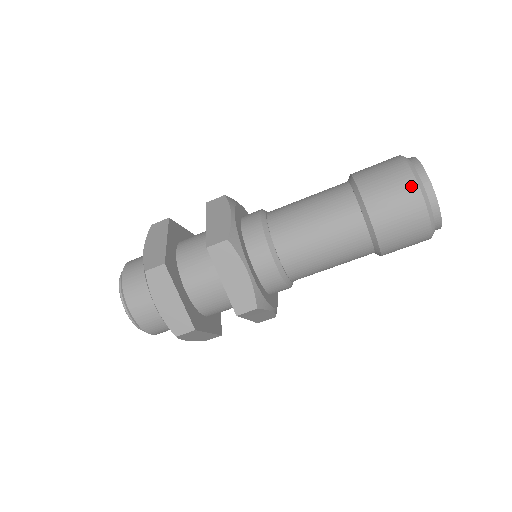
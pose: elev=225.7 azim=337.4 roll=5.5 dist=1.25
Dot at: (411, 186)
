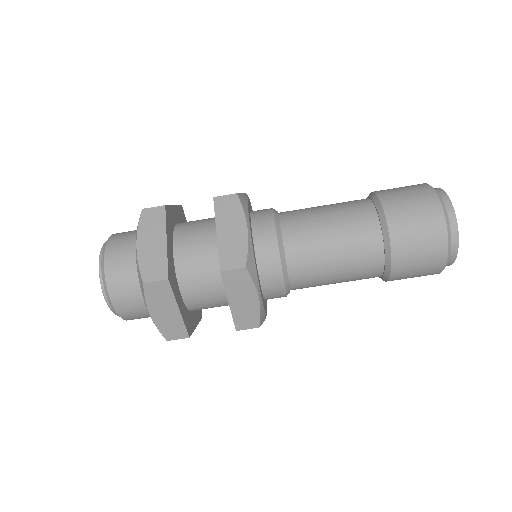
Dot at: (428, 192)
